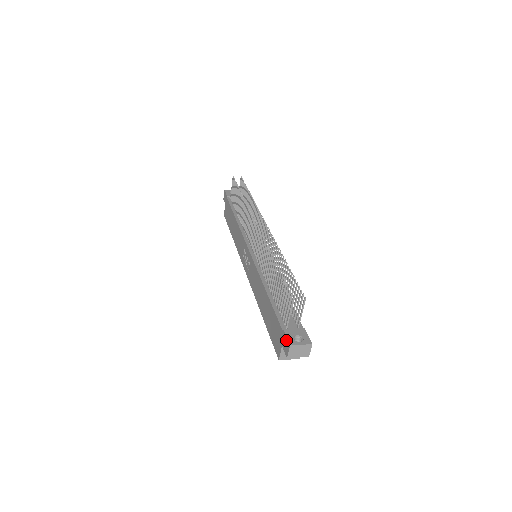
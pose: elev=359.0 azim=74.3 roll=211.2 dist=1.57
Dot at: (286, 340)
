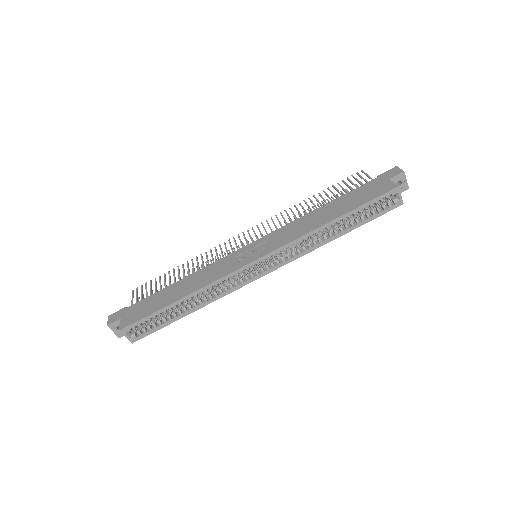
Dot at: (389, 171)
